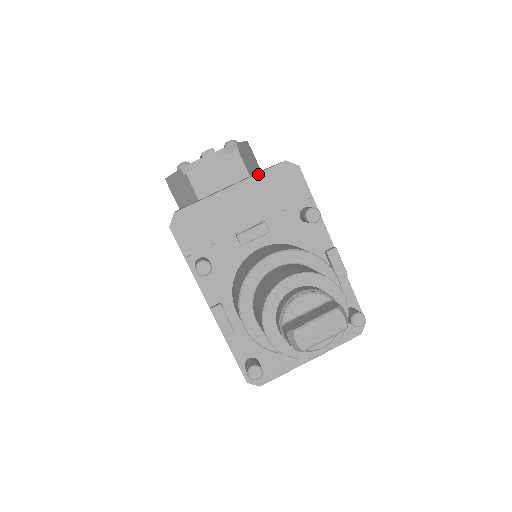
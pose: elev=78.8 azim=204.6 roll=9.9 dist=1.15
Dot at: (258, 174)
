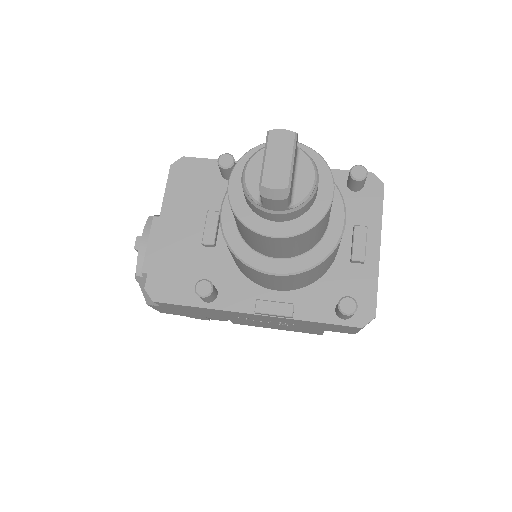
Dot at: (165, 195)
